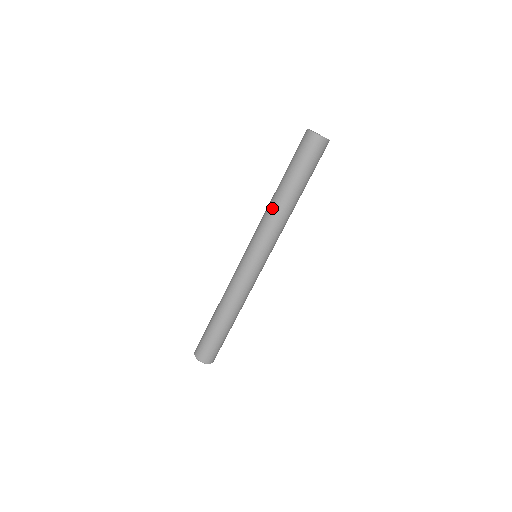
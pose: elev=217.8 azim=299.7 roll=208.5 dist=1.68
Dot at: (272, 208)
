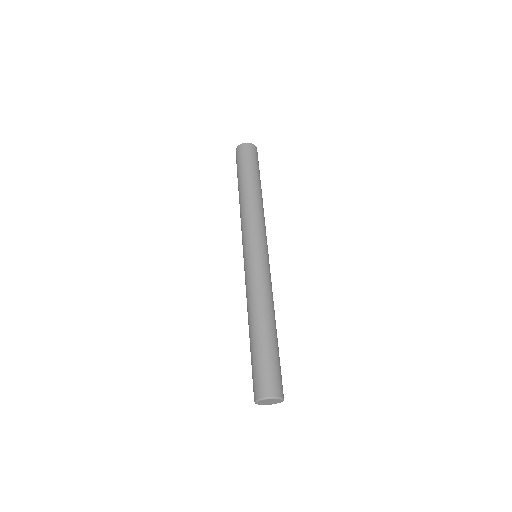
Dot at: (240, 208)
